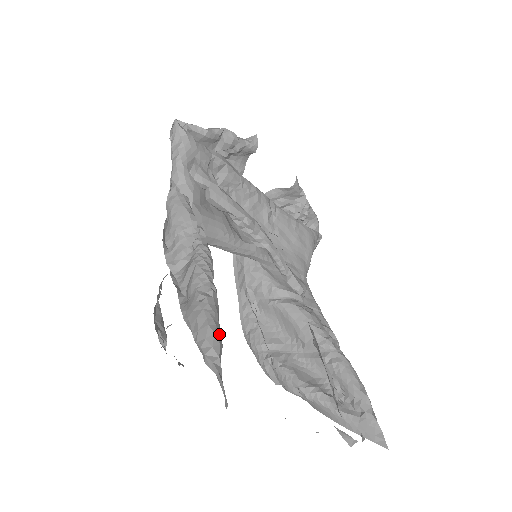
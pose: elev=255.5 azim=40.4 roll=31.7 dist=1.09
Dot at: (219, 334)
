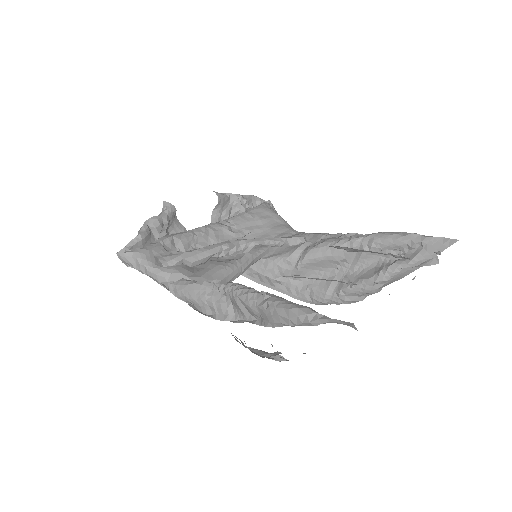
Dot at: (300, 305)
